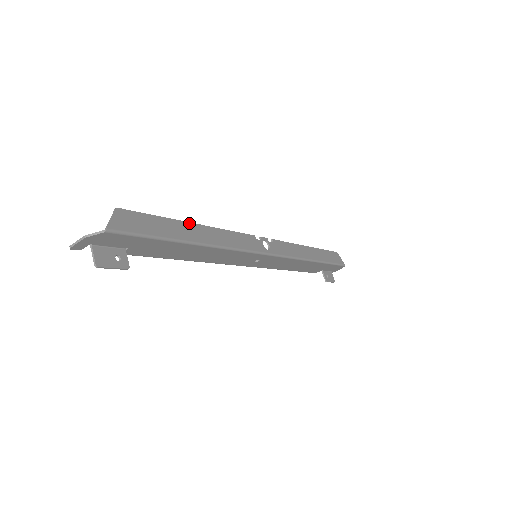
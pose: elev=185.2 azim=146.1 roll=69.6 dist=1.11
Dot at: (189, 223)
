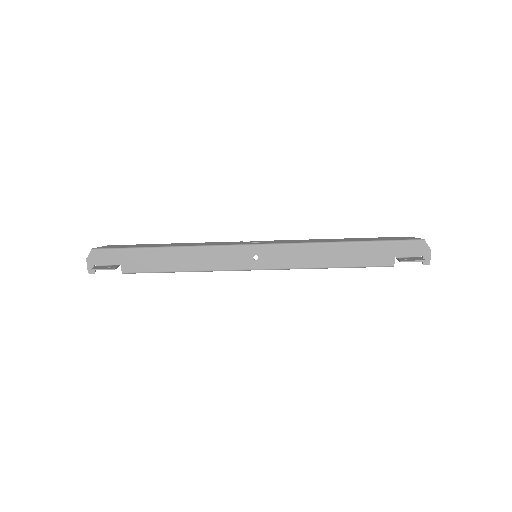
Dot at: (165, 244)
